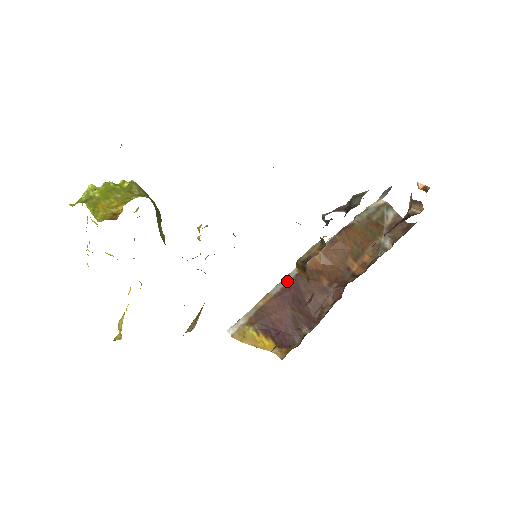
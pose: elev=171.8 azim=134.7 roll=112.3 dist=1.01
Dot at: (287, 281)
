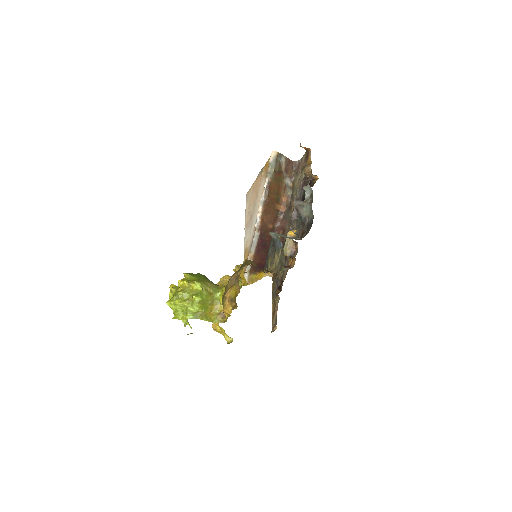
Dot at: (256, 241)
